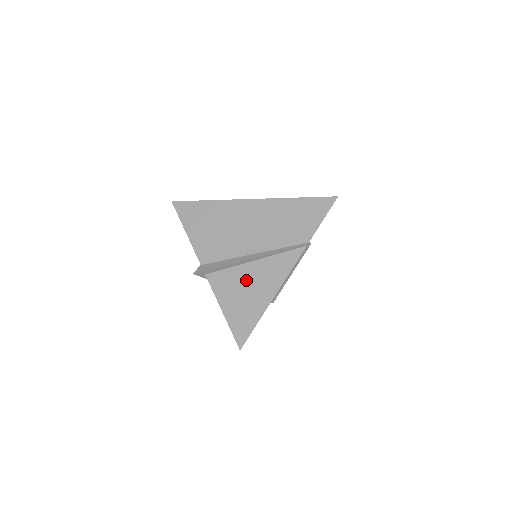
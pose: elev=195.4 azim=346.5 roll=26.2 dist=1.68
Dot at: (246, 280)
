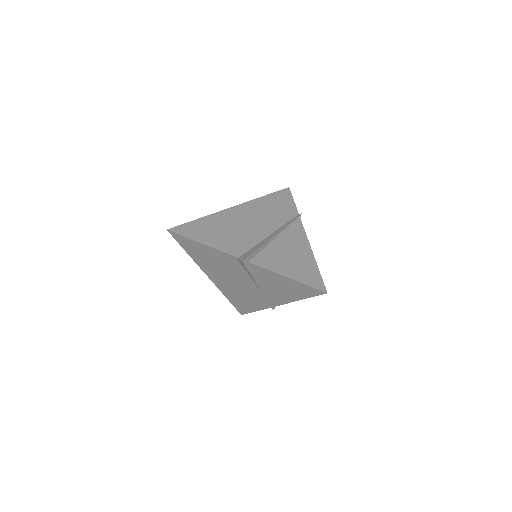
Dot at: (283, 251)
